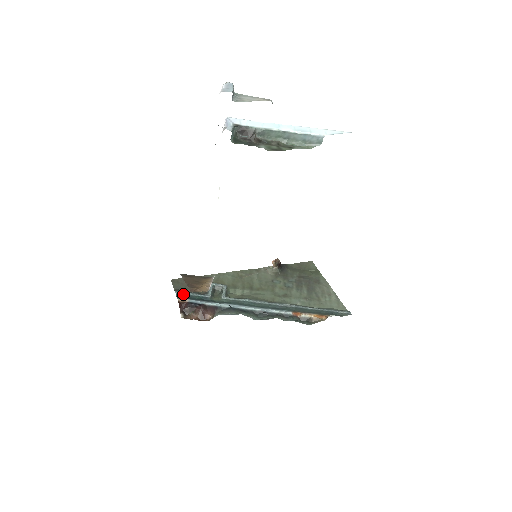
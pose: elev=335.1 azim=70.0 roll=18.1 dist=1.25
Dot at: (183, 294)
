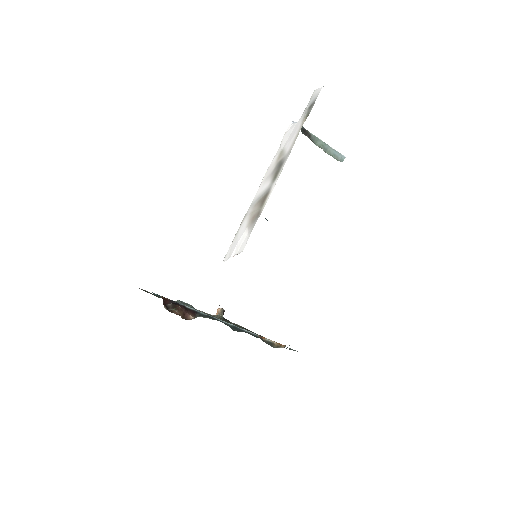
Dot at: occluded
